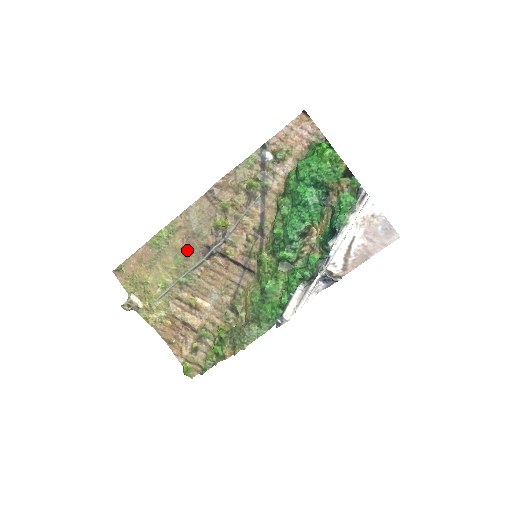
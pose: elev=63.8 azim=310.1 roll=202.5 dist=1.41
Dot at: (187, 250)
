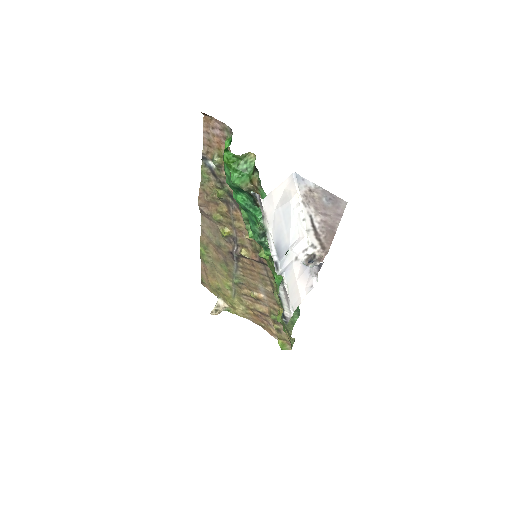
Dot at: (223, 258)
